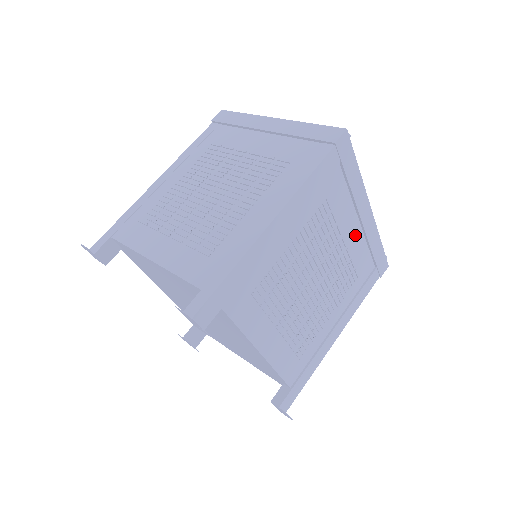
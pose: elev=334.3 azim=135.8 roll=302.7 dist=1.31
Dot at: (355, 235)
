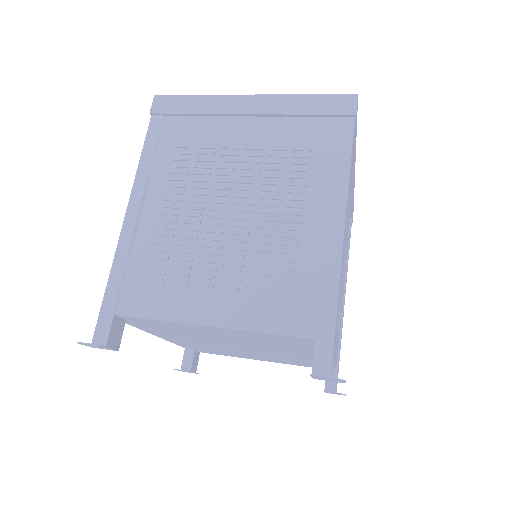
Dot at: occluded
